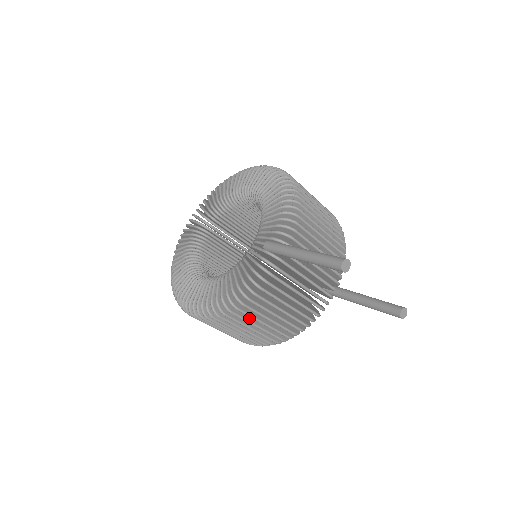
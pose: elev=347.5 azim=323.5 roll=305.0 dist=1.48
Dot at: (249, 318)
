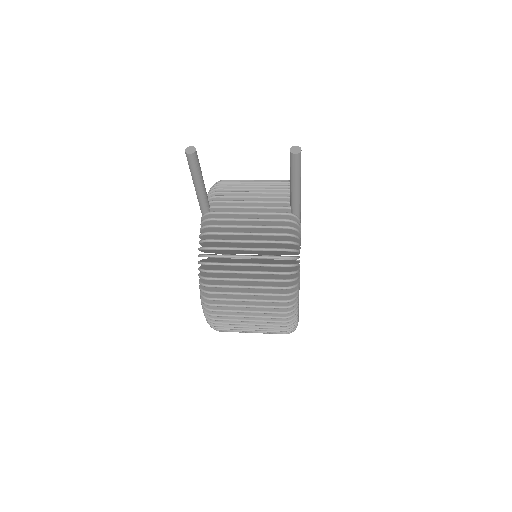
Dot at: (233, 277)
